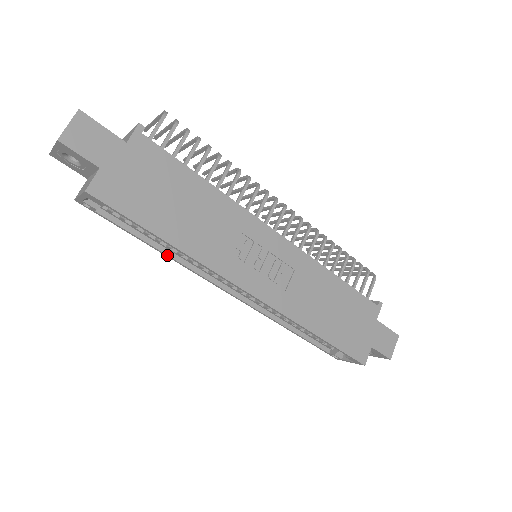
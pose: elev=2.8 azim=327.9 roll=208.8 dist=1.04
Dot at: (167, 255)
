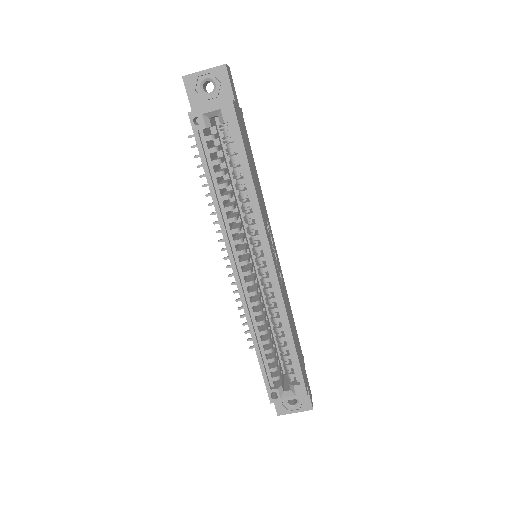
Dot at: (218, 204)
